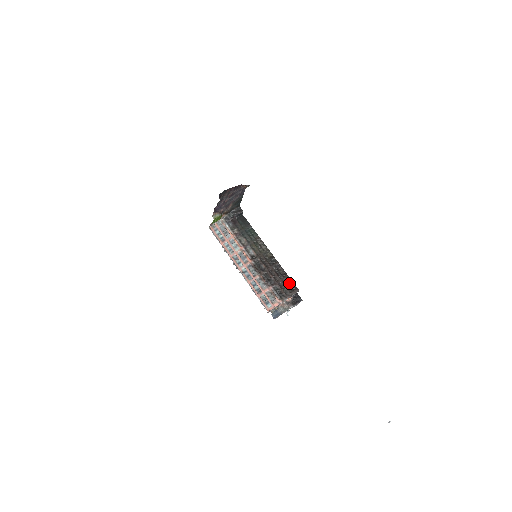
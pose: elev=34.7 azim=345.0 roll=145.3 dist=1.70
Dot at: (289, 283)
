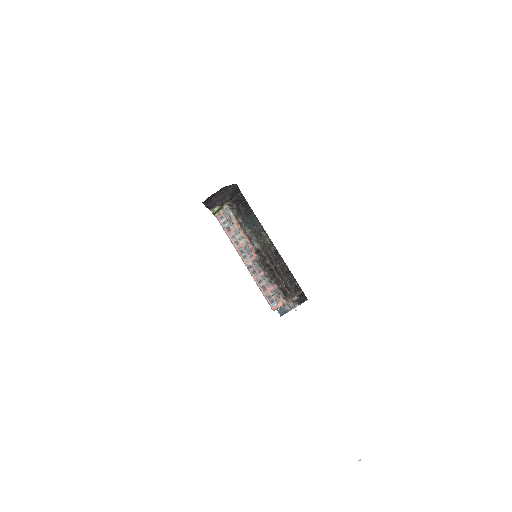
Dot at: (293, 282)
